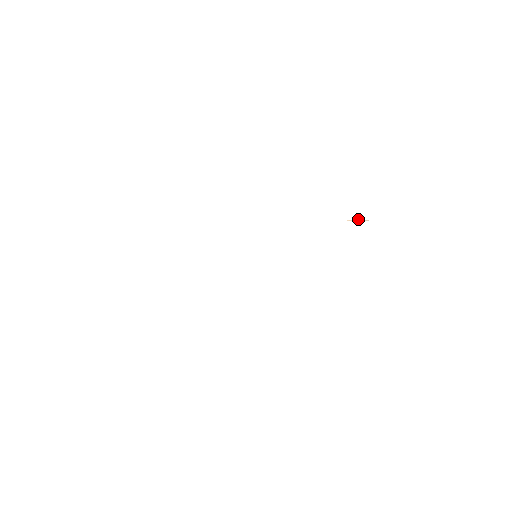
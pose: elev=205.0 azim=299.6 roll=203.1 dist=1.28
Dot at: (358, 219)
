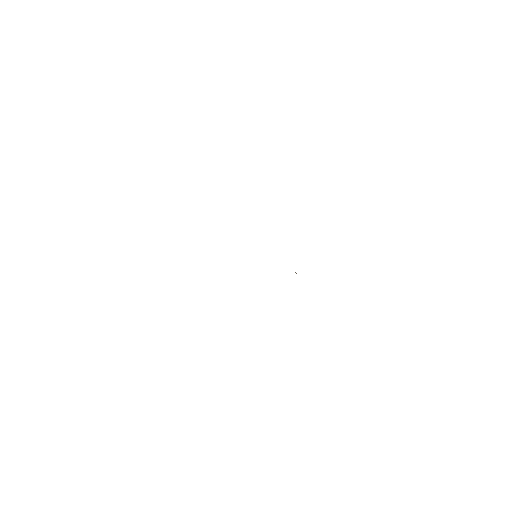
Dot at: occluded
